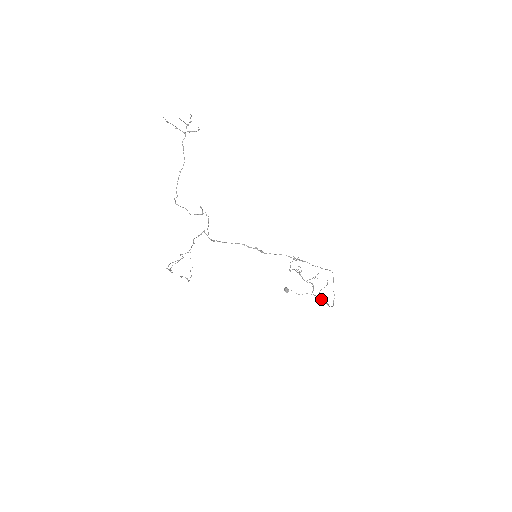
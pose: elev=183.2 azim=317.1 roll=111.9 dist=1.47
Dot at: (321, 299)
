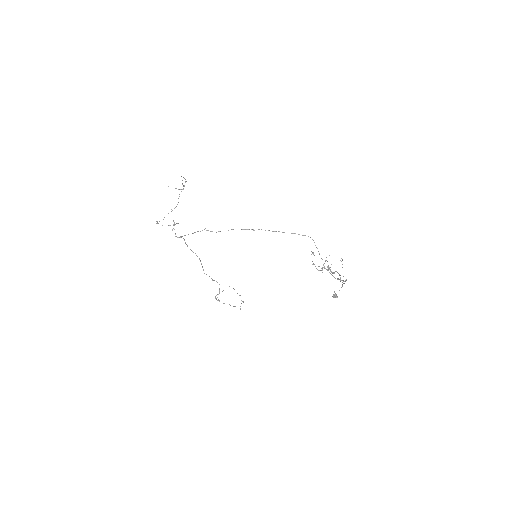
Dot at: occluded
